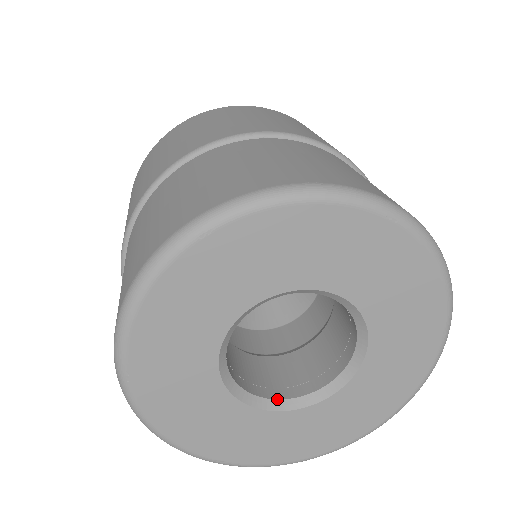
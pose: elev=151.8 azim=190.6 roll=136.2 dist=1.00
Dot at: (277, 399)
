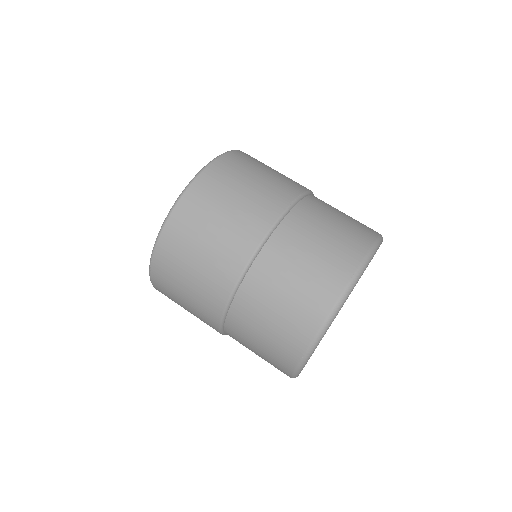
Dot at: occluded
